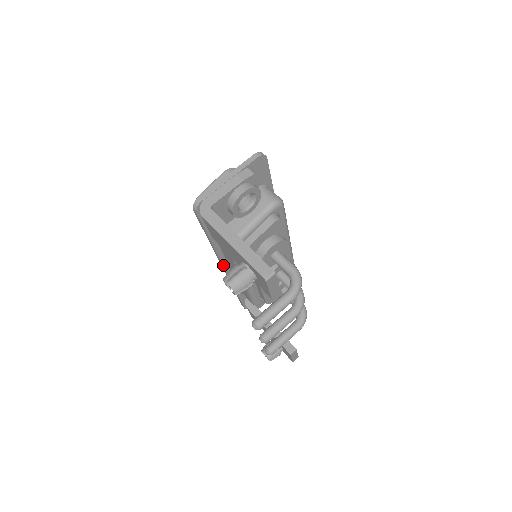
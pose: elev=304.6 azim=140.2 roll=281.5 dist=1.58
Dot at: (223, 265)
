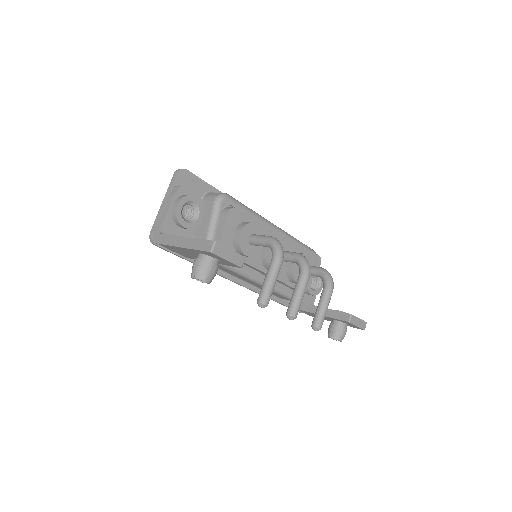
Dot at: (231, 280)
